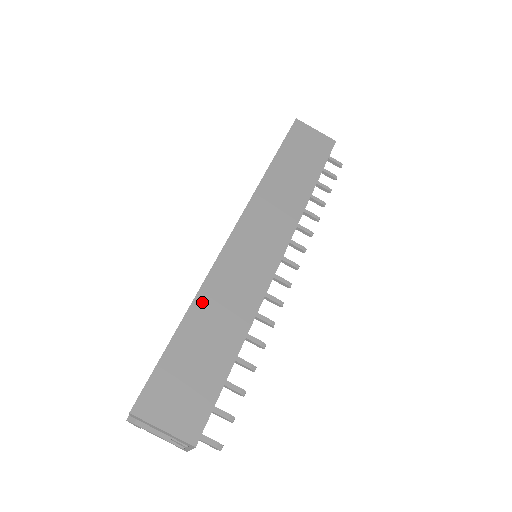
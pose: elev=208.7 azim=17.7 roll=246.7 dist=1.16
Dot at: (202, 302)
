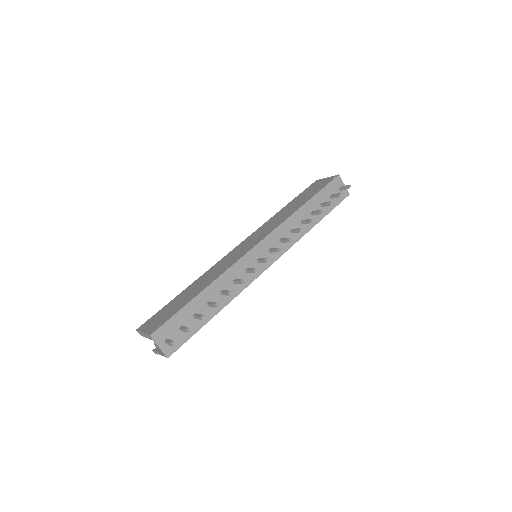
Dot at: (199, 280)
